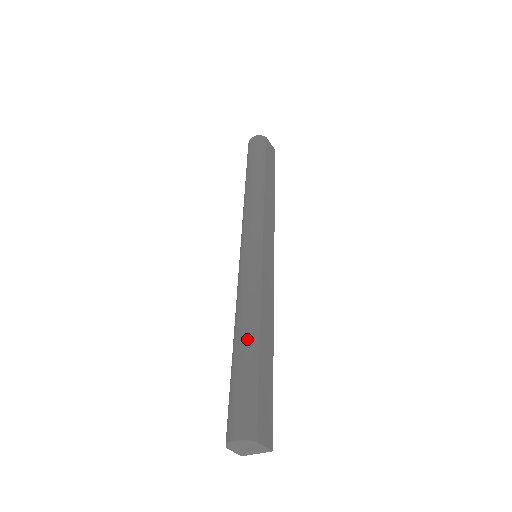
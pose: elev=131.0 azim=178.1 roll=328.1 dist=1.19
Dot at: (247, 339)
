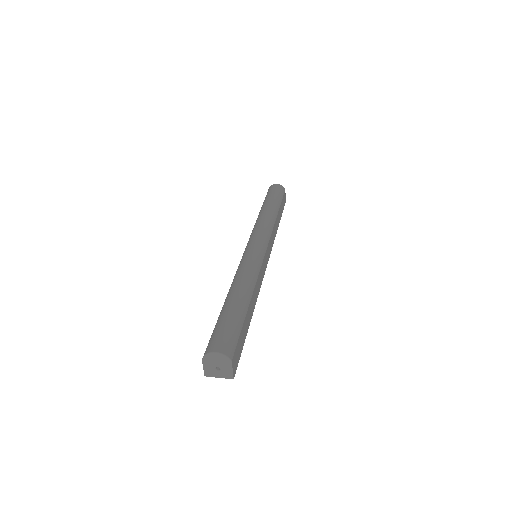
Dot at: (242, 297)
